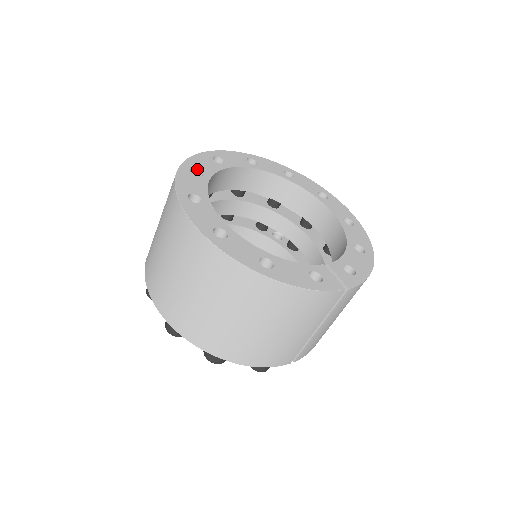
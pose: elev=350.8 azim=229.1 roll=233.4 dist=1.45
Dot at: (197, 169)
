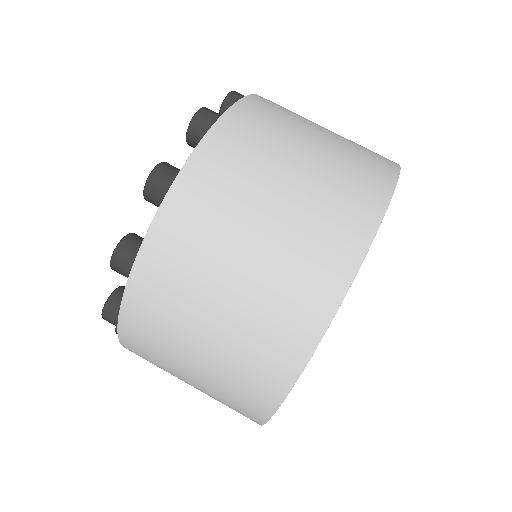
Dot at: occluded
